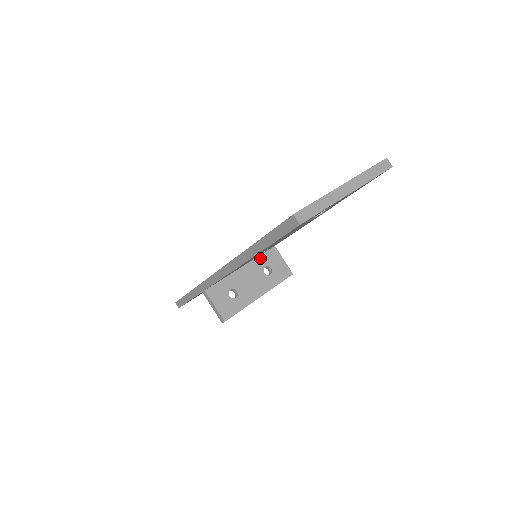
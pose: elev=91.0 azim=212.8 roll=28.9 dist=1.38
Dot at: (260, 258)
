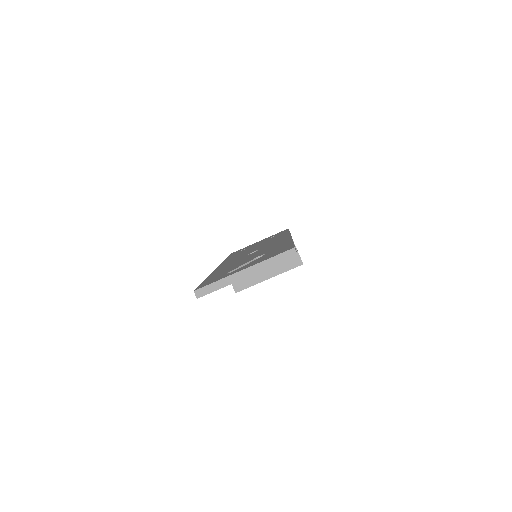
Dot at: occluded
